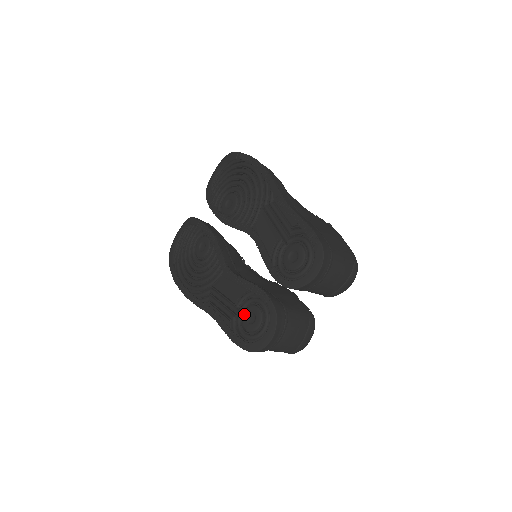
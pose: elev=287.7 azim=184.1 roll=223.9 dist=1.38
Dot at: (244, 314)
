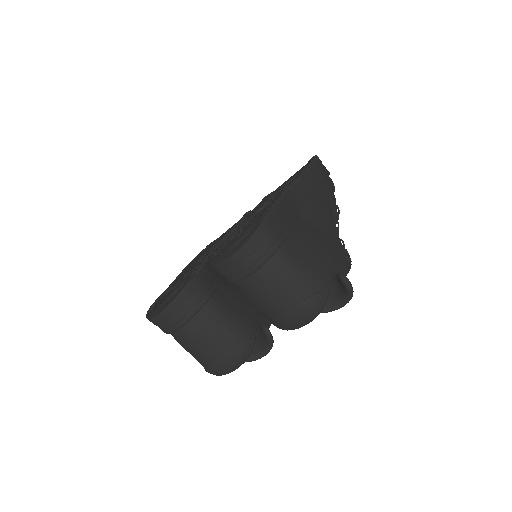
Dot at: (177, 283)
